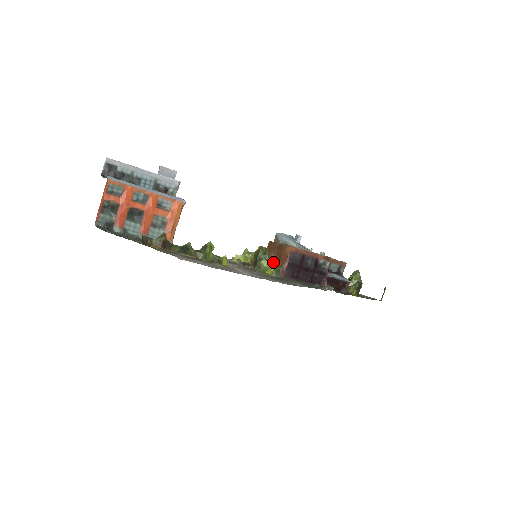
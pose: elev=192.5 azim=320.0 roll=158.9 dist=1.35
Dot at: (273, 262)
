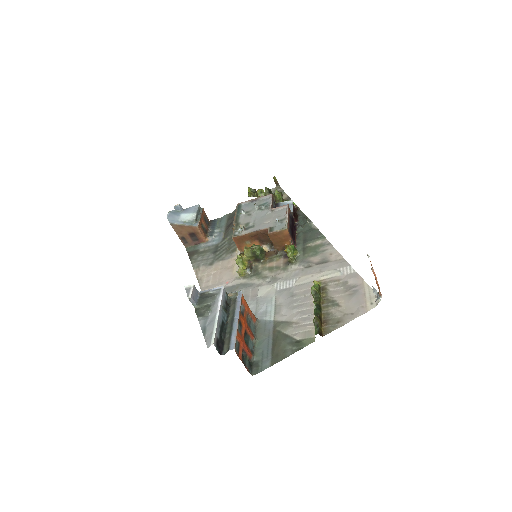
Dot at: (292, 248)
